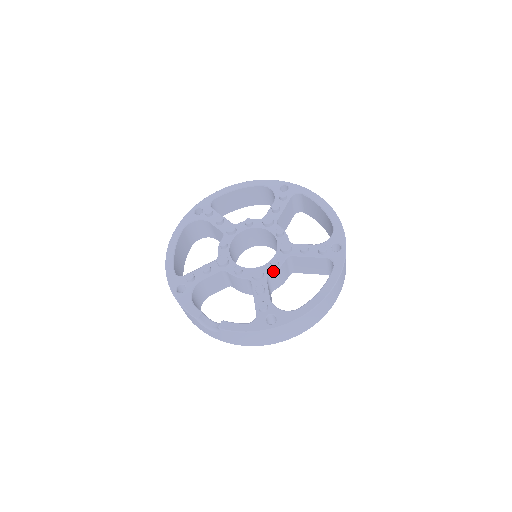
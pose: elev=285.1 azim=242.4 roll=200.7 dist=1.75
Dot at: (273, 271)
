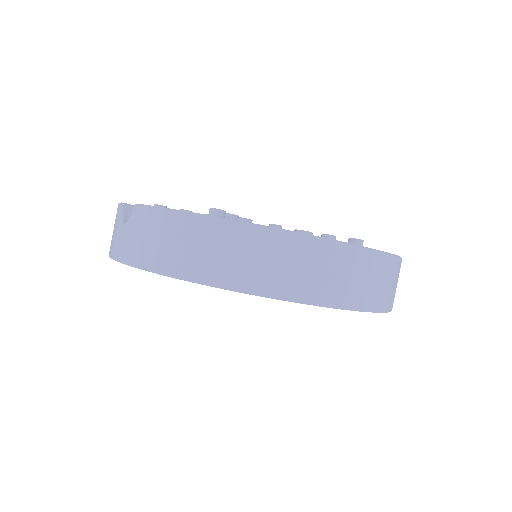
Dot at: occluded
